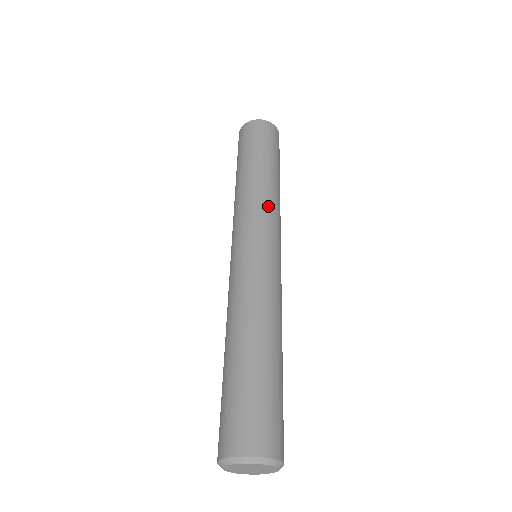
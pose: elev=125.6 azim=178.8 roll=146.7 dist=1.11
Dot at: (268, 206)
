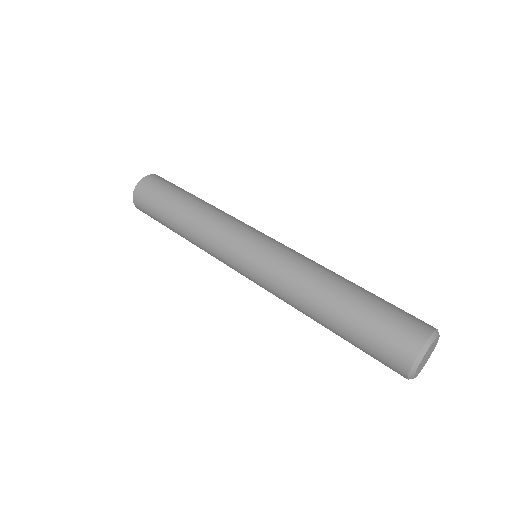
Dot at: occluded
